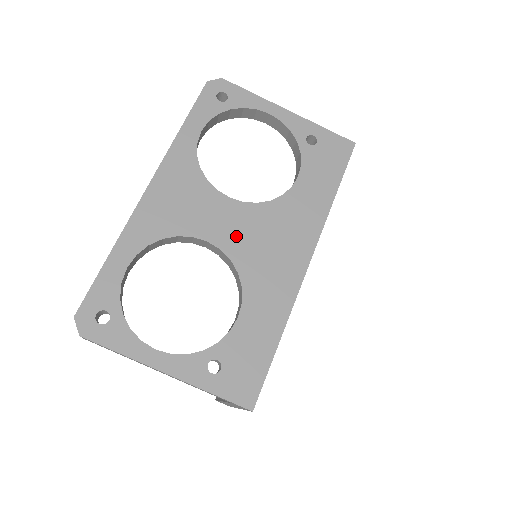
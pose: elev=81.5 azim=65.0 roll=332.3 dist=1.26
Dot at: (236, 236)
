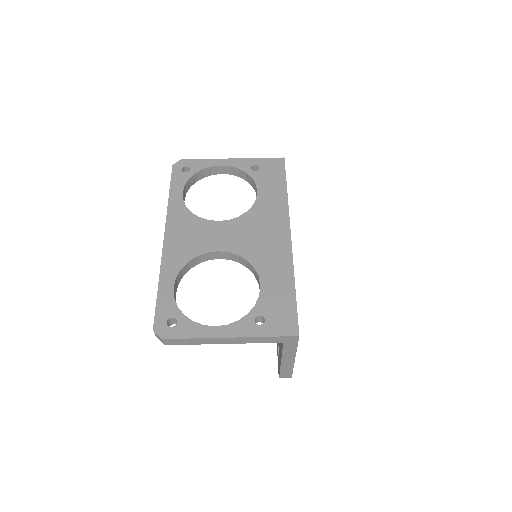
Dot at: (235, 240)
